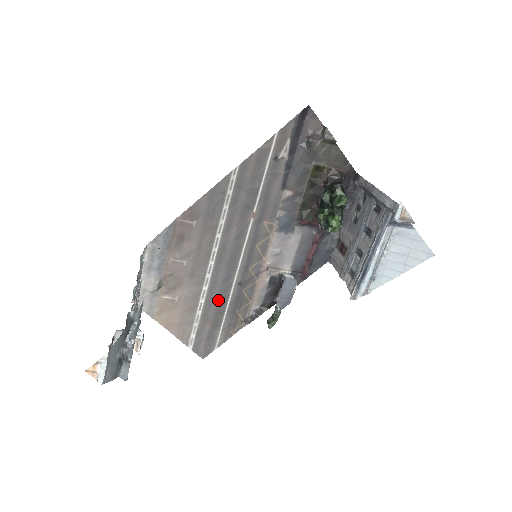
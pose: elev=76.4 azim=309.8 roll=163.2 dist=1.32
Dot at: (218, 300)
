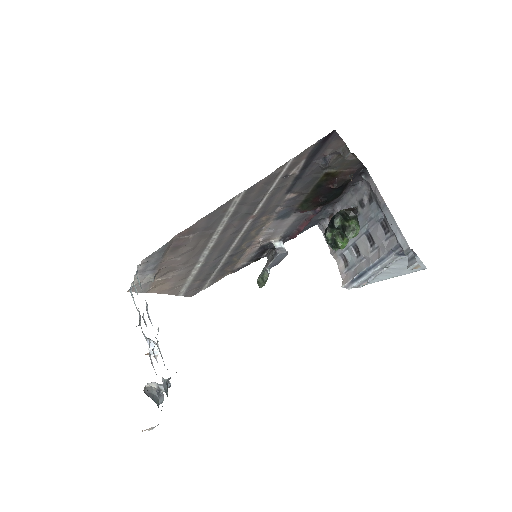
Dot at: (209, 268)
